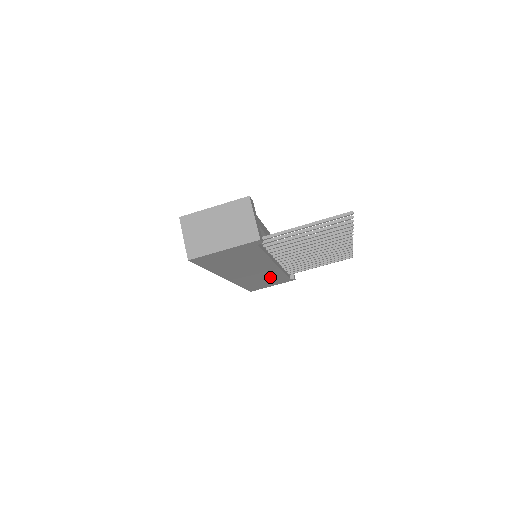
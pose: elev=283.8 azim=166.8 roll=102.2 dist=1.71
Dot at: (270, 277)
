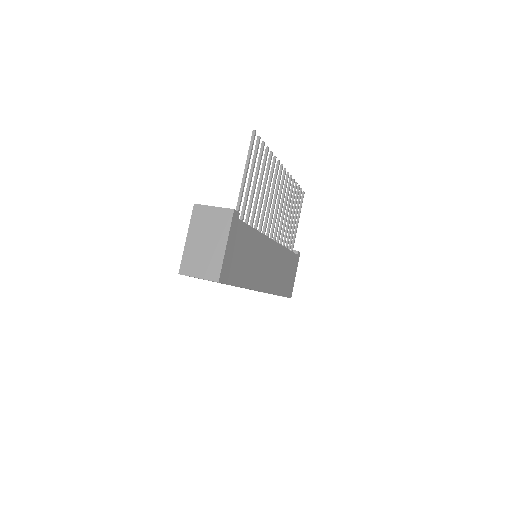
Dot at: (284, 263)
